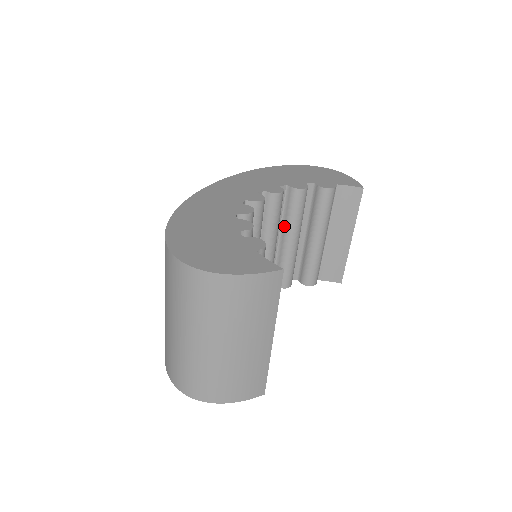
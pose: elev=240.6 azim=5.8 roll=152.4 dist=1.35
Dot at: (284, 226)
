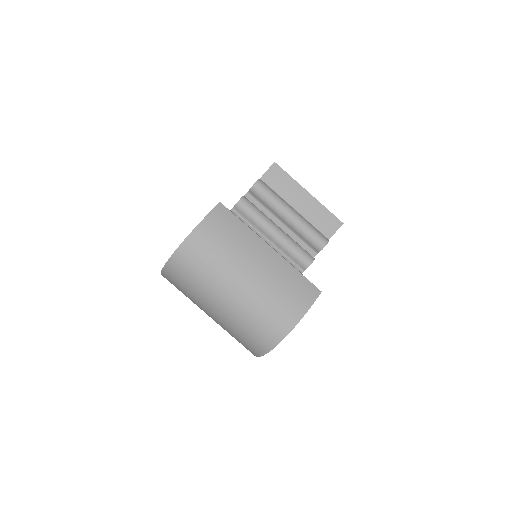
Dot at: (260, 230)
